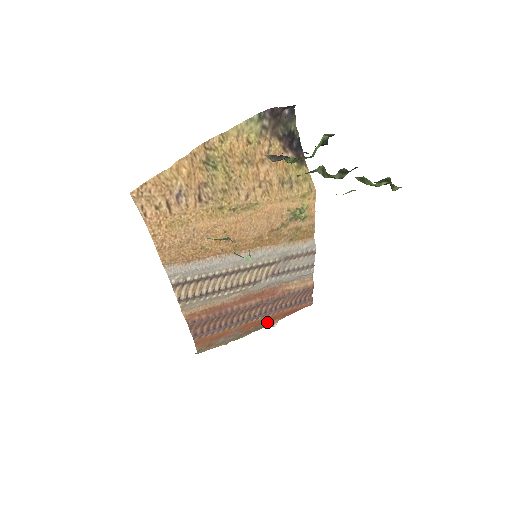
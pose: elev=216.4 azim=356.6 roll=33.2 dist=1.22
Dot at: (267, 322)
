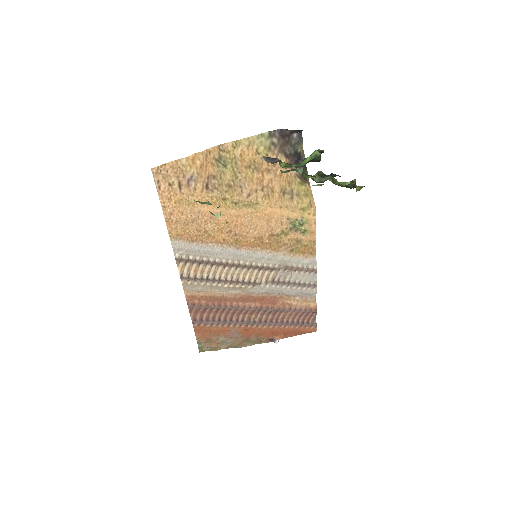
Dot at: (268, 335)
